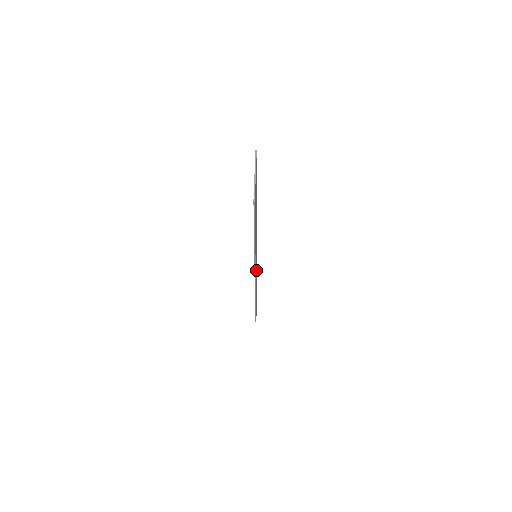
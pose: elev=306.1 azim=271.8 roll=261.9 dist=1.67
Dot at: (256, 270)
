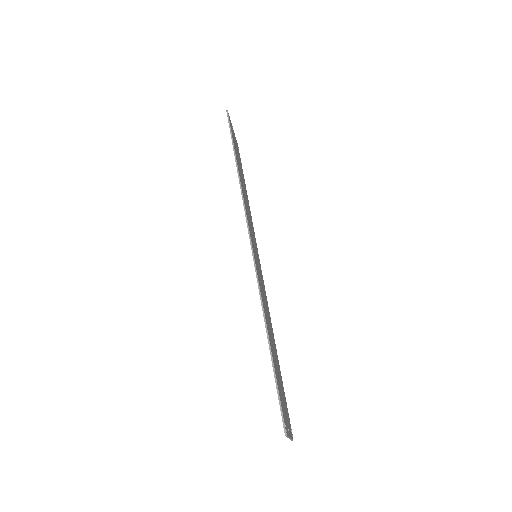
Dot at: occluded
